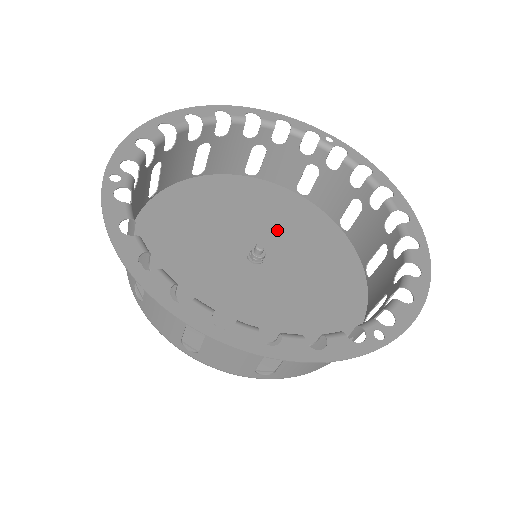
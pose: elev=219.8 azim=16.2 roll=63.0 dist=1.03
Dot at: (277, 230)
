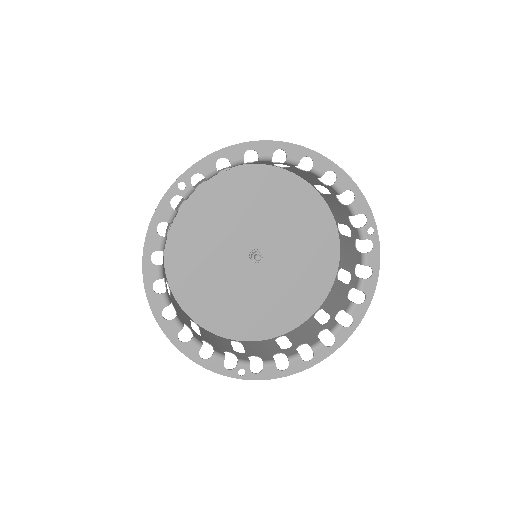
Dot at: (290, 246)
